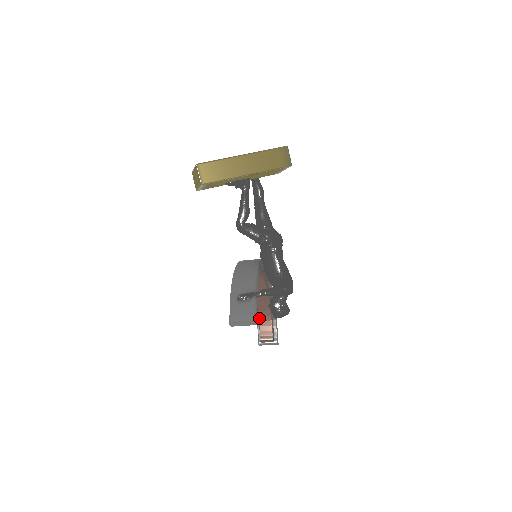
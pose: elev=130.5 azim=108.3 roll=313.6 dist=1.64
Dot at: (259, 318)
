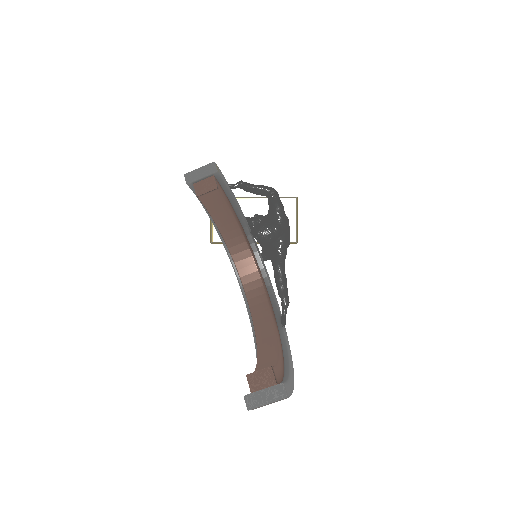
Dot at: (256, 367)
